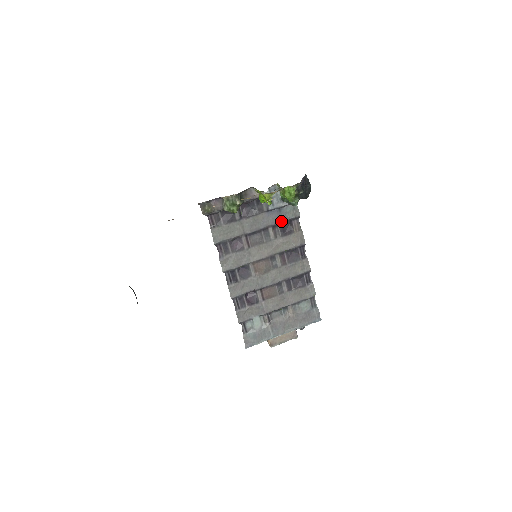
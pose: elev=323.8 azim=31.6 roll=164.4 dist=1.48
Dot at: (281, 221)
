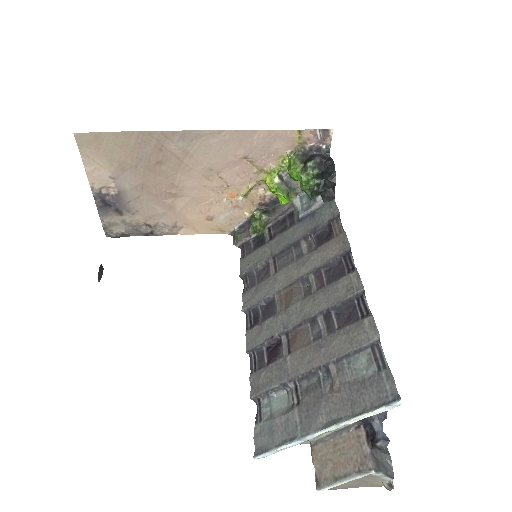
Dot at: (315, 227)
